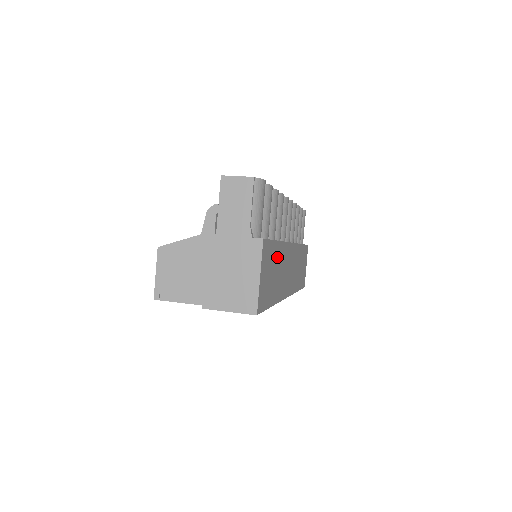
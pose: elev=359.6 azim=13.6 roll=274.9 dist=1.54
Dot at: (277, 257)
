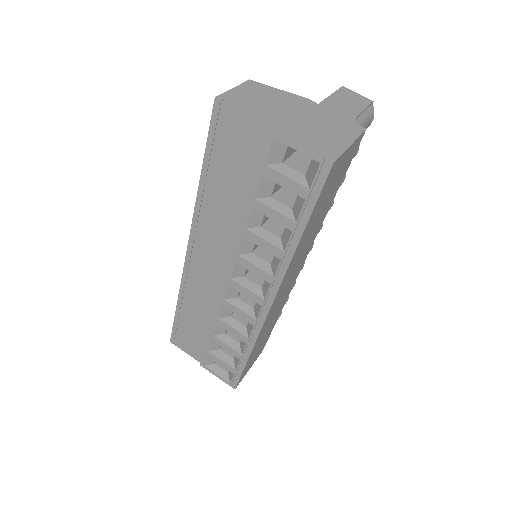
Dot at: (325, 210)
